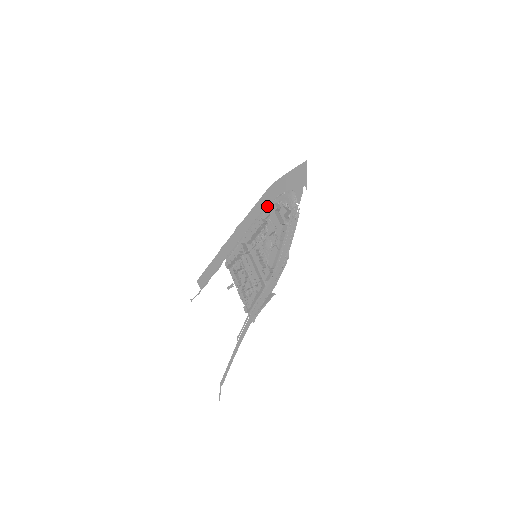
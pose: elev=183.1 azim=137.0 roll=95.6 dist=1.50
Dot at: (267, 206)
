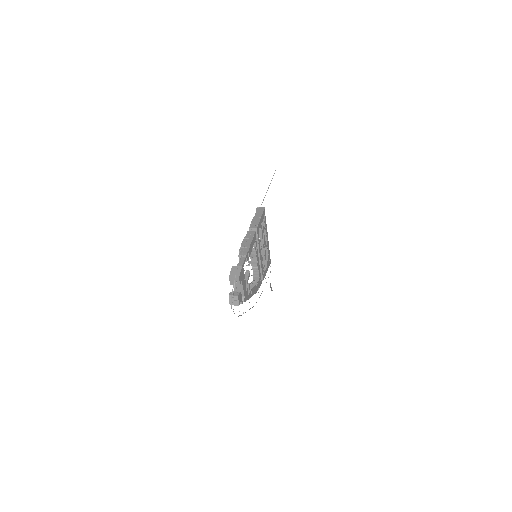
Dot at: (241, 255)
